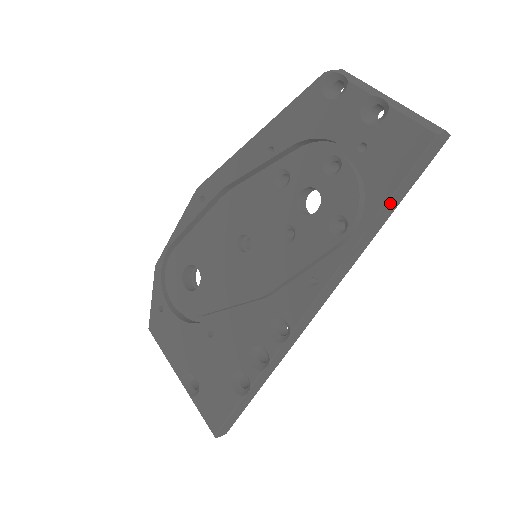
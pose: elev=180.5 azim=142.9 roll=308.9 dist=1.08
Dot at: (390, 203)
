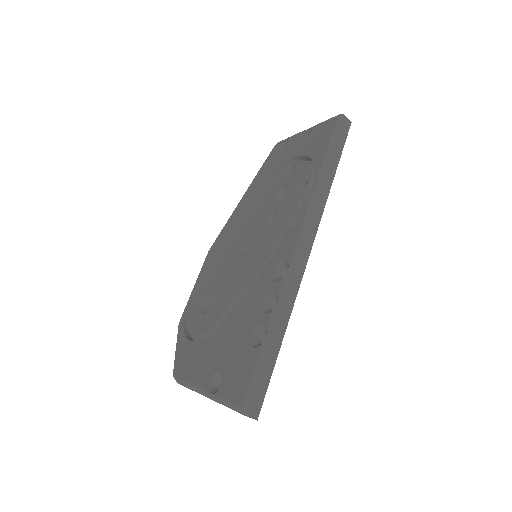
Dot at: (328, 157)
